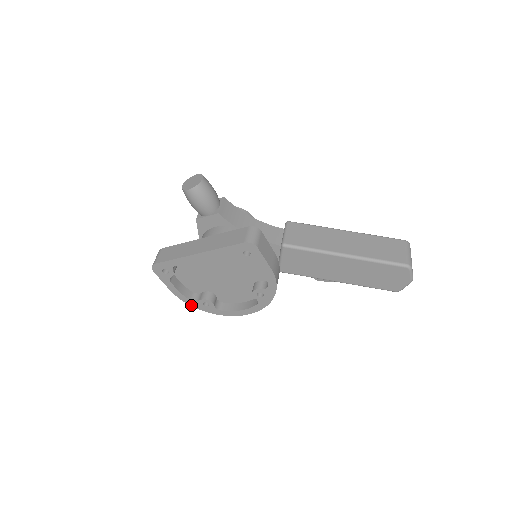
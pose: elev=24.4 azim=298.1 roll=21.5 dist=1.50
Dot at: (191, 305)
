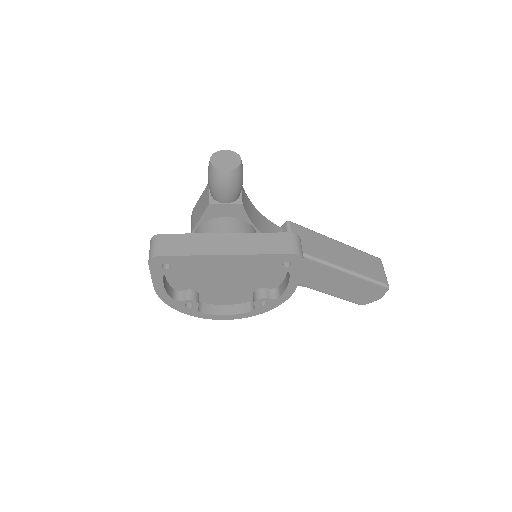
Dot at: (168, 304)
